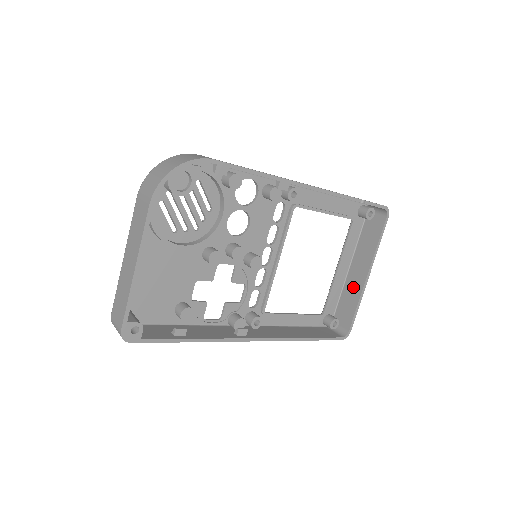
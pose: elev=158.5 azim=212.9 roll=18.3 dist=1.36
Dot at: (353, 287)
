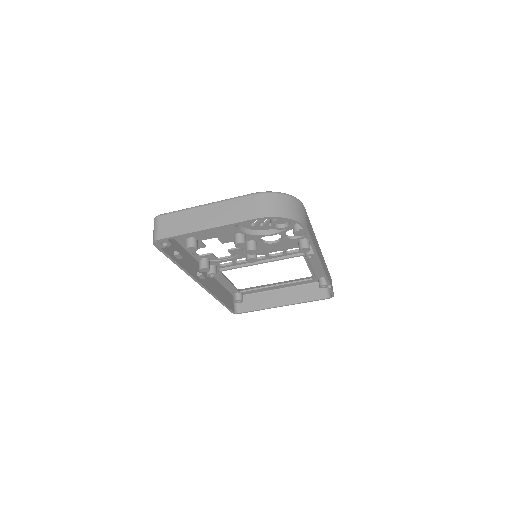
Dot at: (270, 299)
